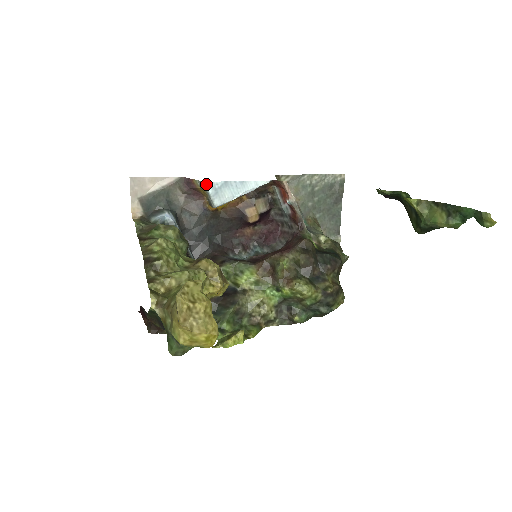
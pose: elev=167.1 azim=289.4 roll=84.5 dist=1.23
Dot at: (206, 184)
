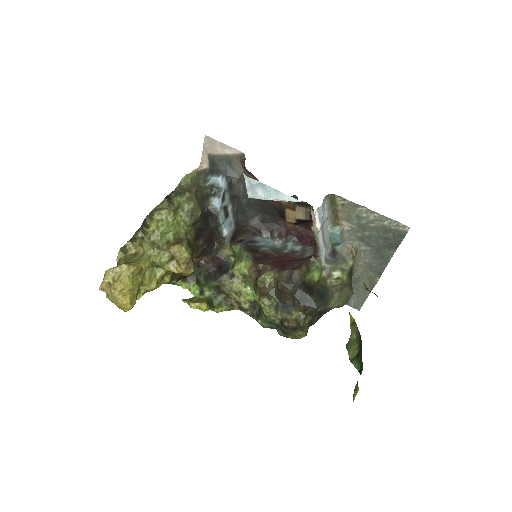
Dot at: (245, 176)
